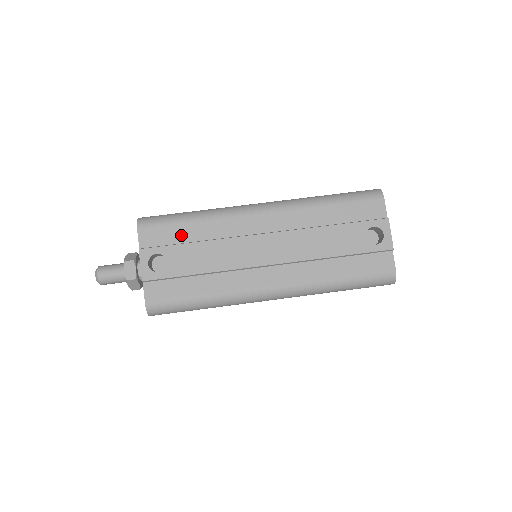
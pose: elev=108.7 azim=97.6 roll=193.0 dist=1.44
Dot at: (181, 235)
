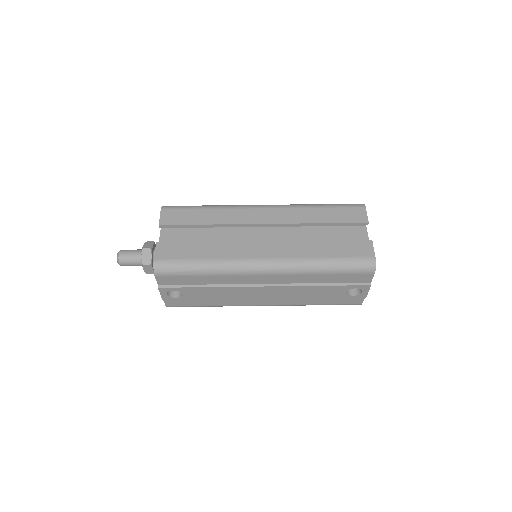
Dot at: (193, 281)
